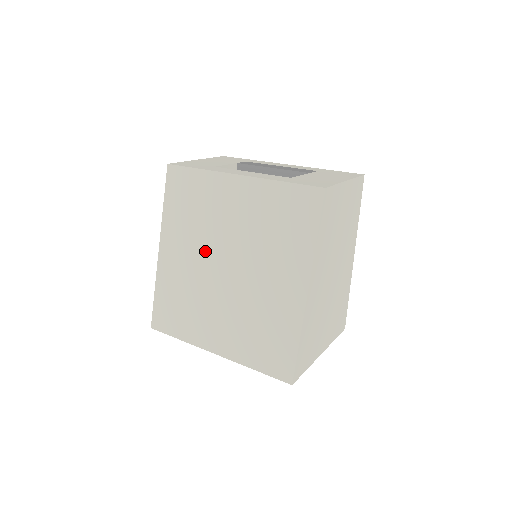
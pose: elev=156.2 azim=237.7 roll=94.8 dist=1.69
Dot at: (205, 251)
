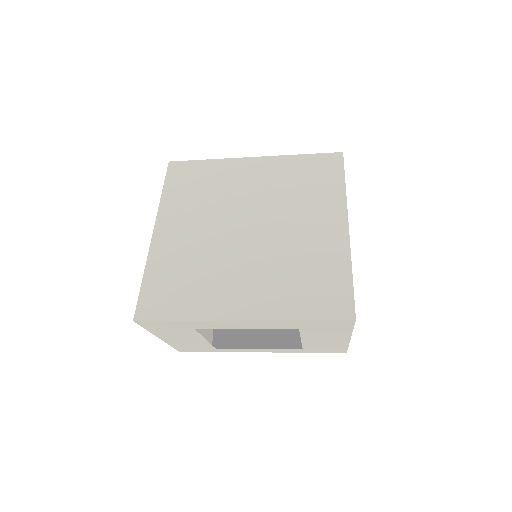
Dot at: (219, 220)
